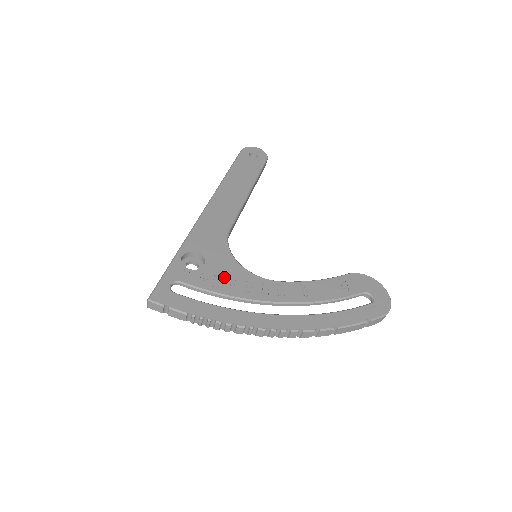
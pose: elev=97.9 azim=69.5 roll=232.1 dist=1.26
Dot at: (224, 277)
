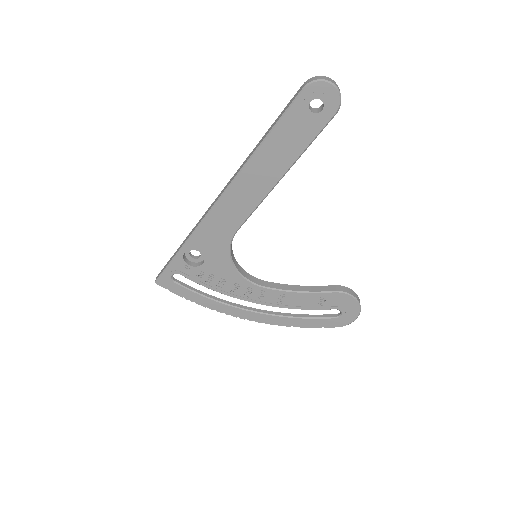
Dot at: (217, 277)
